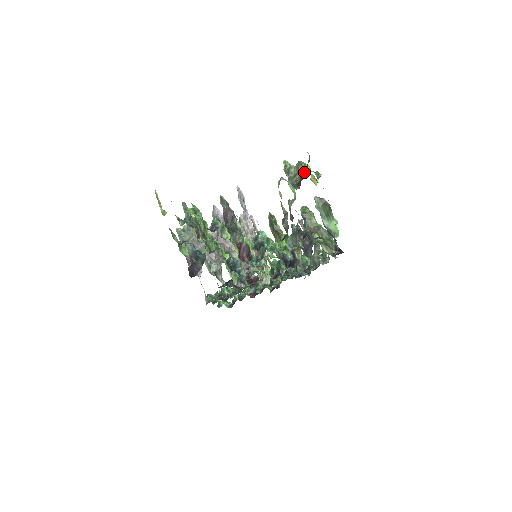
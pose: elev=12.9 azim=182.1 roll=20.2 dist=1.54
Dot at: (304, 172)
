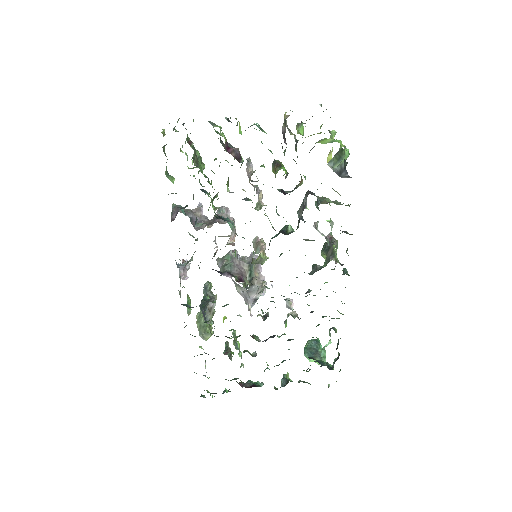
Dot at: occluded
